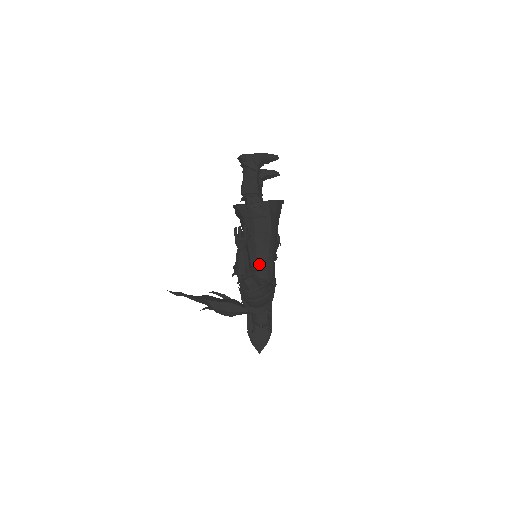
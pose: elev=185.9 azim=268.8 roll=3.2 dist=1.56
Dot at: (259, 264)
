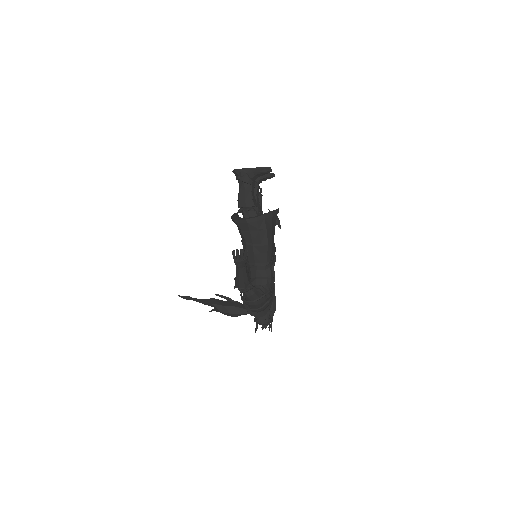
Dot at: (258, 272)
